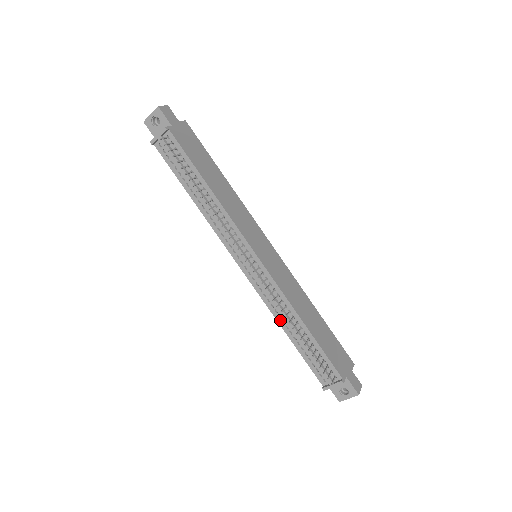
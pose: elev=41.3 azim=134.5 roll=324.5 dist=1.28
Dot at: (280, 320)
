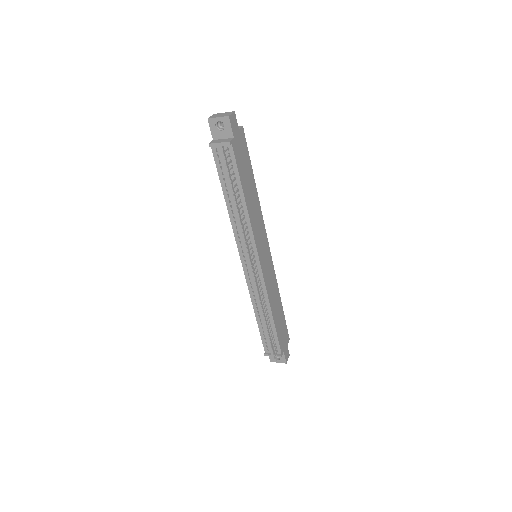
Dot at: (255, 306)
